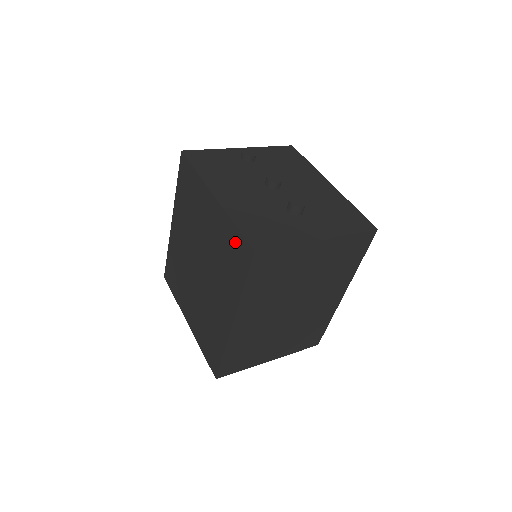
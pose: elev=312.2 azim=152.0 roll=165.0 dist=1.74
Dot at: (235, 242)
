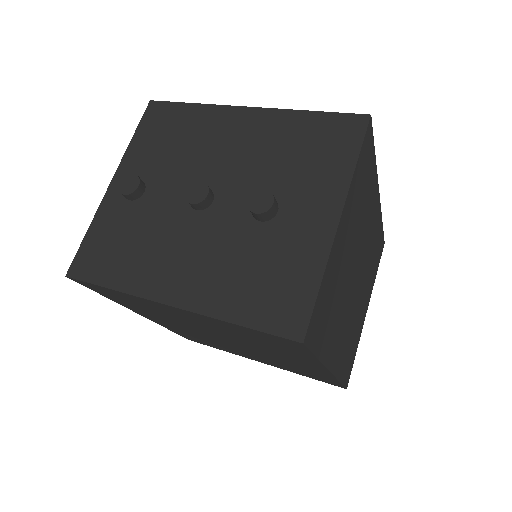
Dot at: (258, 335)
